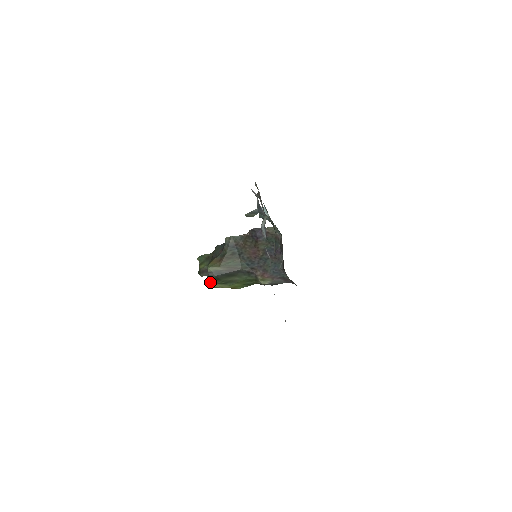
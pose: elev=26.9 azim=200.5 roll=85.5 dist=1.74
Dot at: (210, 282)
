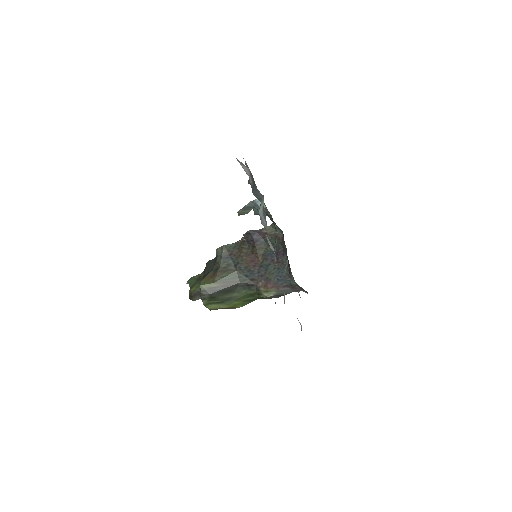
Dot at: (204, 303)
